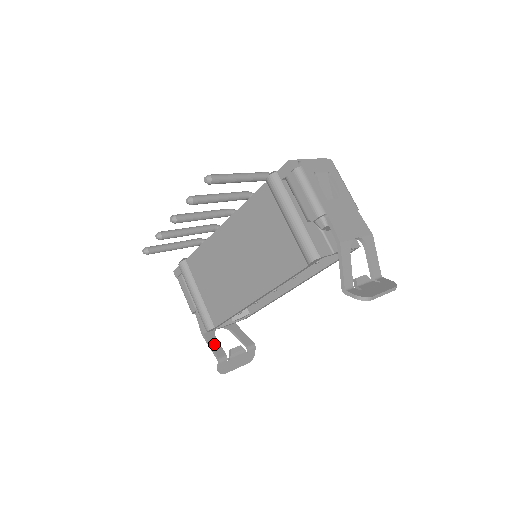
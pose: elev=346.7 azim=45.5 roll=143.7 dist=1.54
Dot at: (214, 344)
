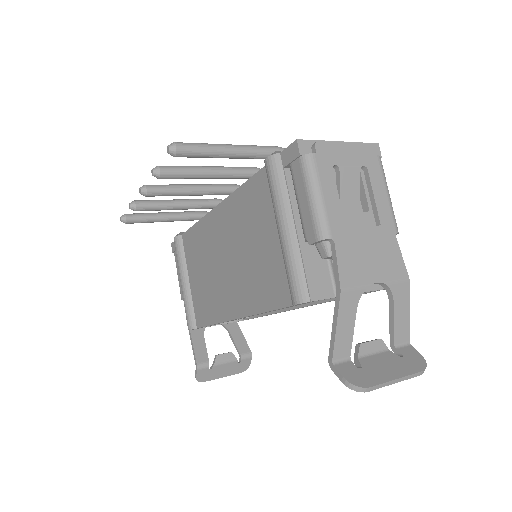
Dot at: (198, 344)
